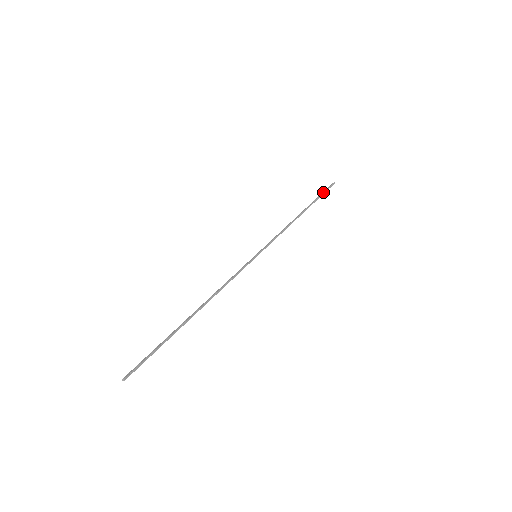
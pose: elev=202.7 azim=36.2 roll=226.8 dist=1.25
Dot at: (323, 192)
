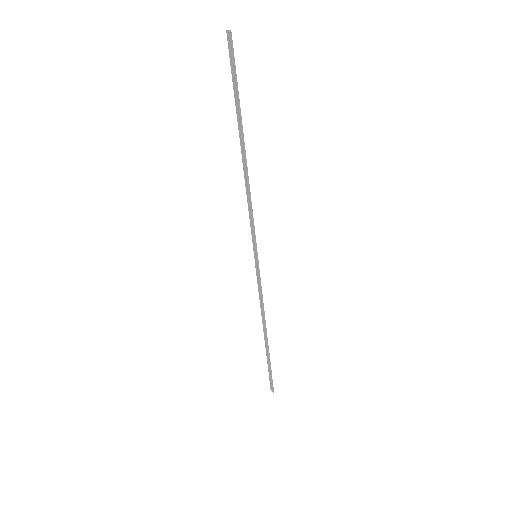
Dot at: (234, 79)
